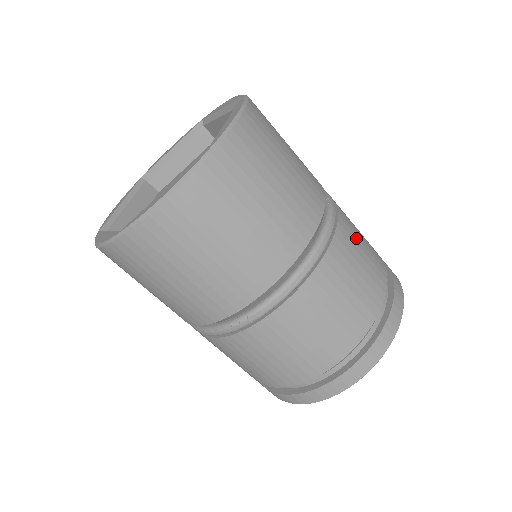
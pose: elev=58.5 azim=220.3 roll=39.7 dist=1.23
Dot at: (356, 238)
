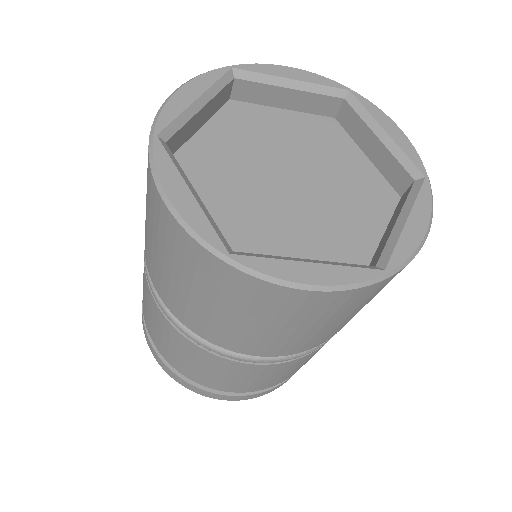
Dot at: occluded
